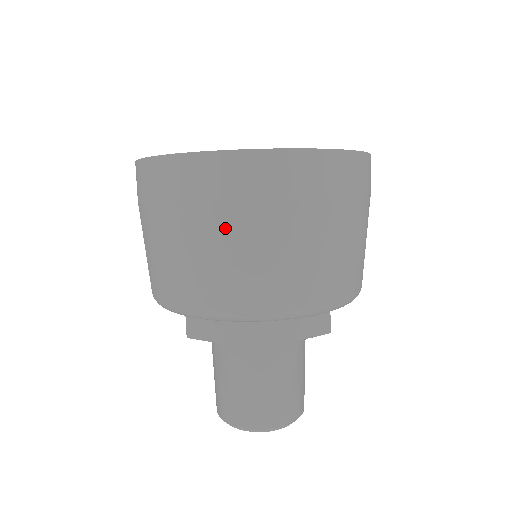
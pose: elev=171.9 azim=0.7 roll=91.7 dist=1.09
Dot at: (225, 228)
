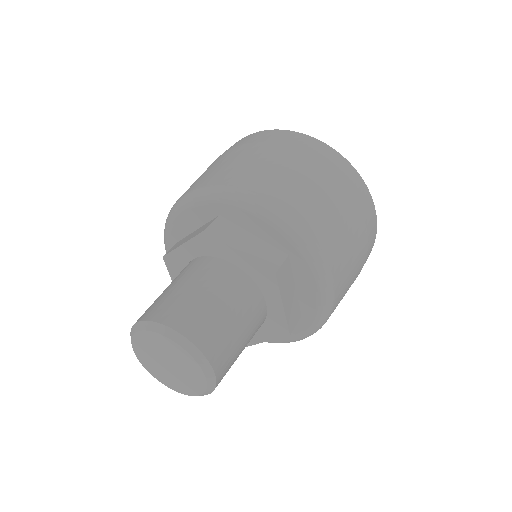
Dot at: (326, 184)
